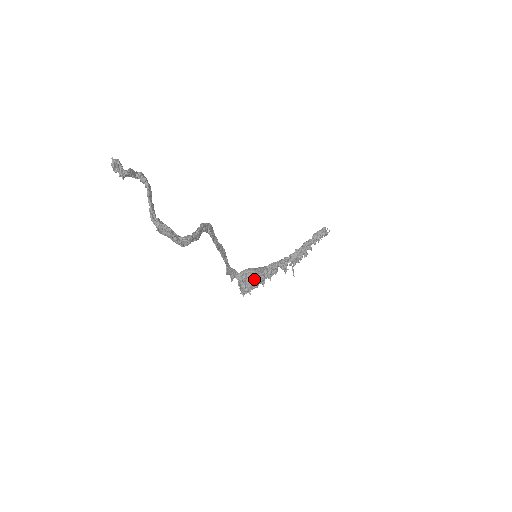
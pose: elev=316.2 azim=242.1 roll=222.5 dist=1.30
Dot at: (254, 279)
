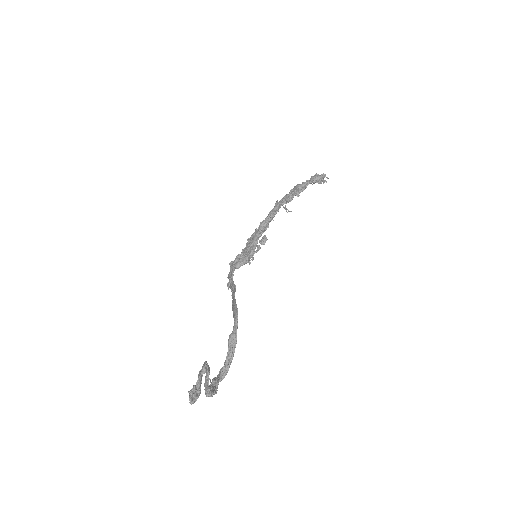
Dot at: occluded
